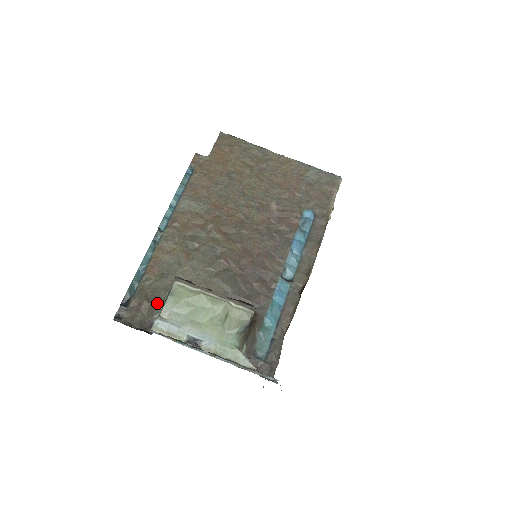
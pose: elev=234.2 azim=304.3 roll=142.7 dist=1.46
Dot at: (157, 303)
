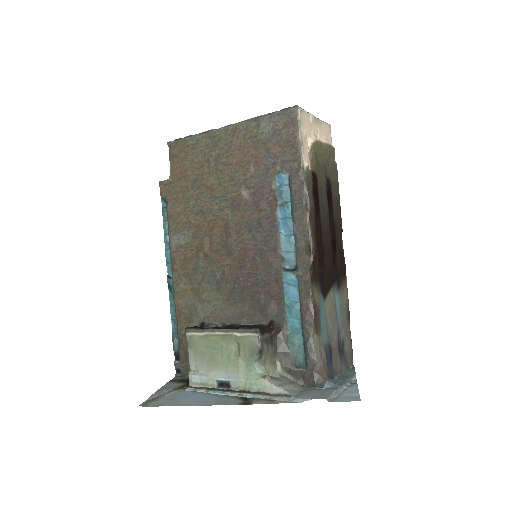
Dot at: occluded
